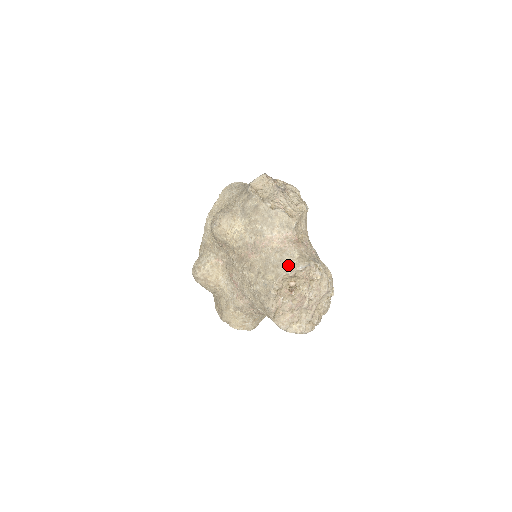
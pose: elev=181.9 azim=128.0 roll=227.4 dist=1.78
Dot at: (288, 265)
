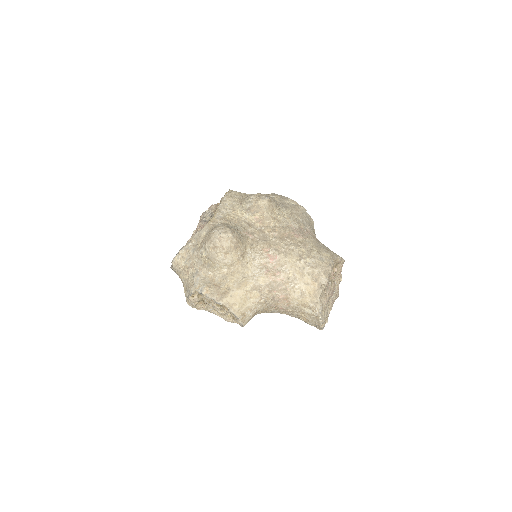
Dot at: (335, 253)
